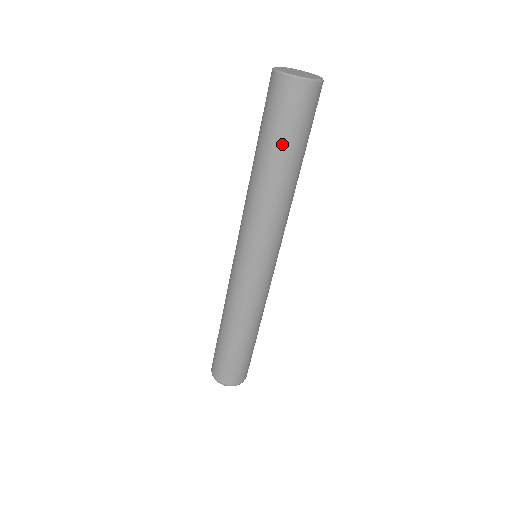
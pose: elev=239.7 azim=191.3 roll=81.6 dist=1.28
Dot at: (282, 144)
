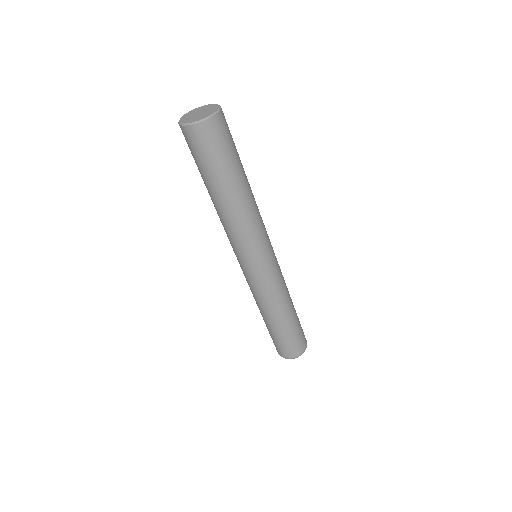
Dot at: (207, 175)
